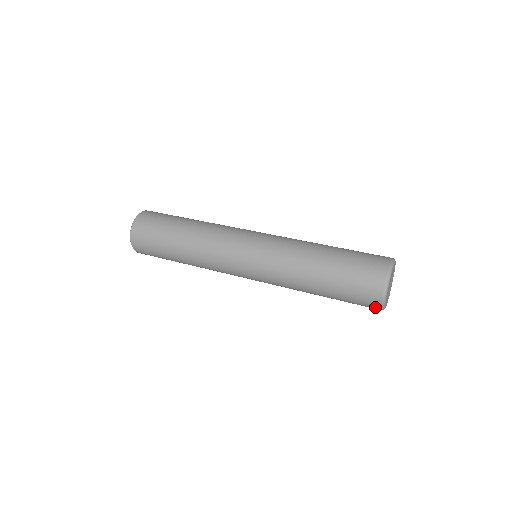
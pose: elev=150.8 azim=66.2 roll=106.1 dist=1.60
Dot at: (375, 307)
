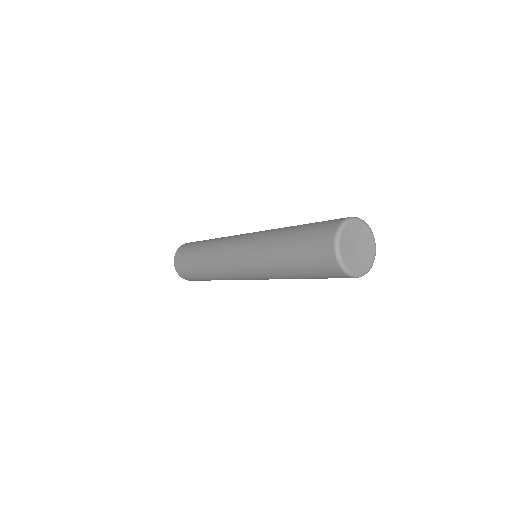
Dot at: occluded
